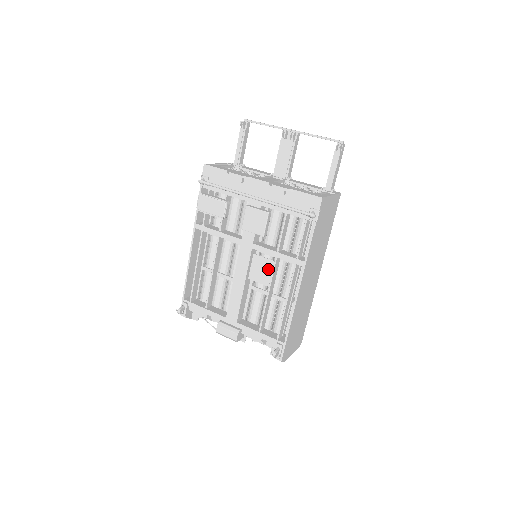
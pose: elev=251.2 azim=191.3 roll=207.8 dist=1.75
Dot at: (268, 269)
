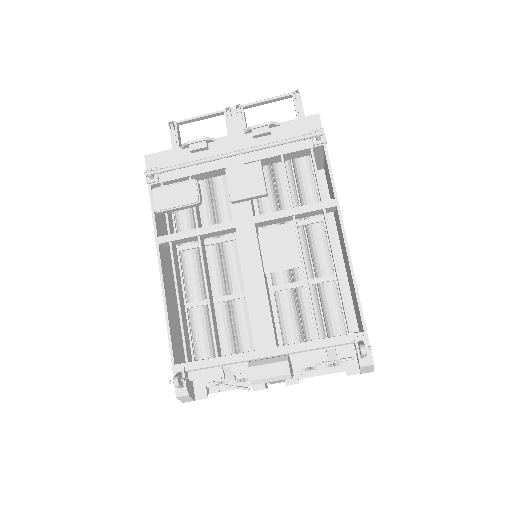
Dot at: (288, 243)
